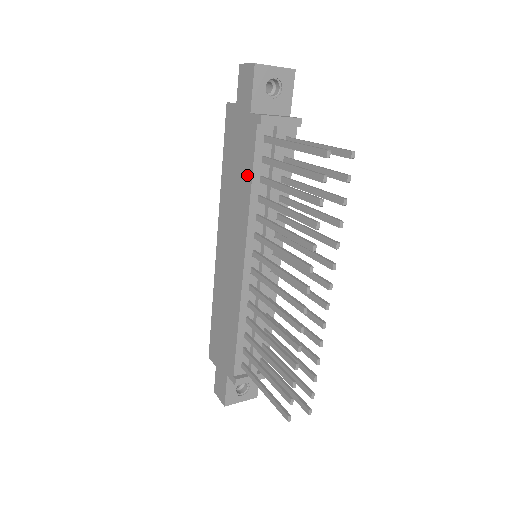
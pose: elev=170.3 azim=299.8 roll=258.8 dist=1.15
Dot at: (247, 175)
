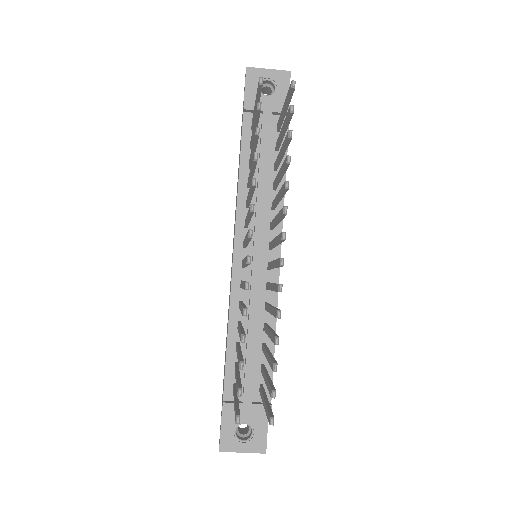
Dot at: occluded
